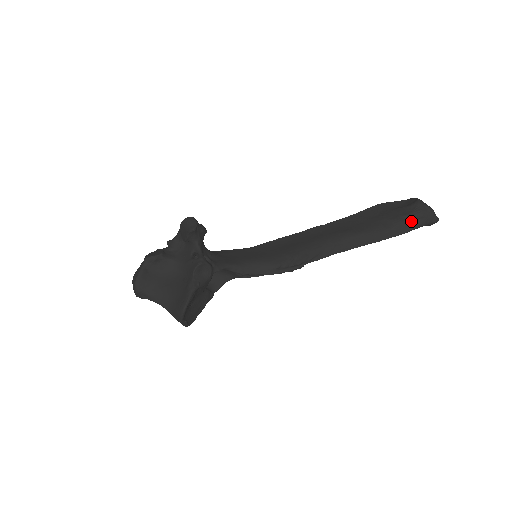
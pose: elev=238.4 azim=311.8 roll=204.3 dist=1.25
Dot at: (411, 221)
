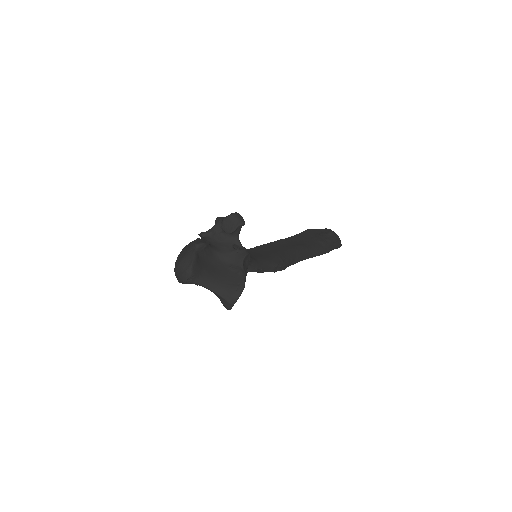
Dot at: (331, 244)
